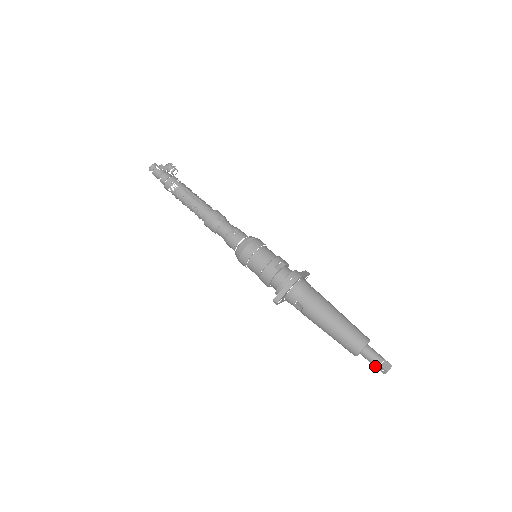
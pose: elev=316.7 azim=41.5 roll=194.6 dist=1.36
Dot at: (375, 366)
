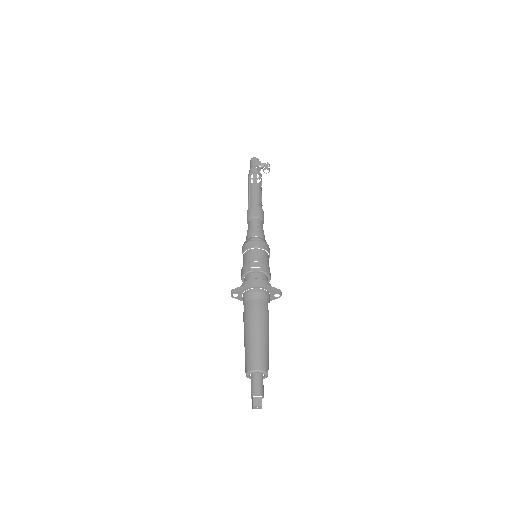
Dot at: (251, 395)
